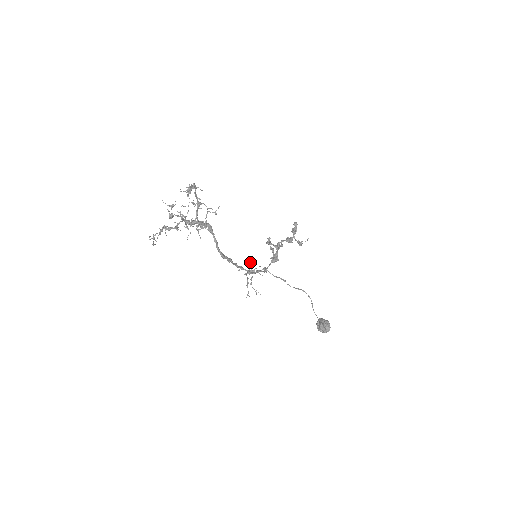
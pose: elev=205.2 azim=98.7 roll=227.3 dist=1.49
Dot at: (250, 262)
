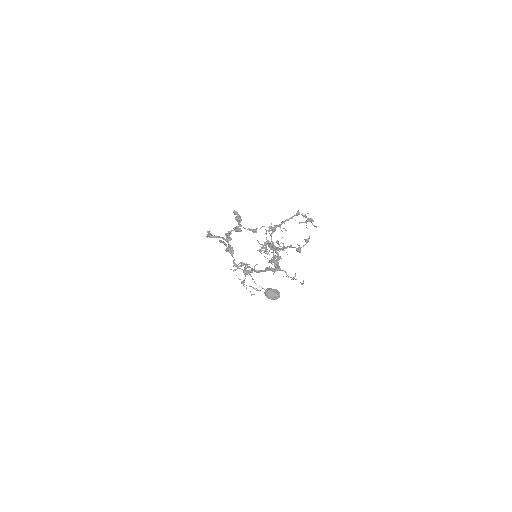
Dot at: occluded
